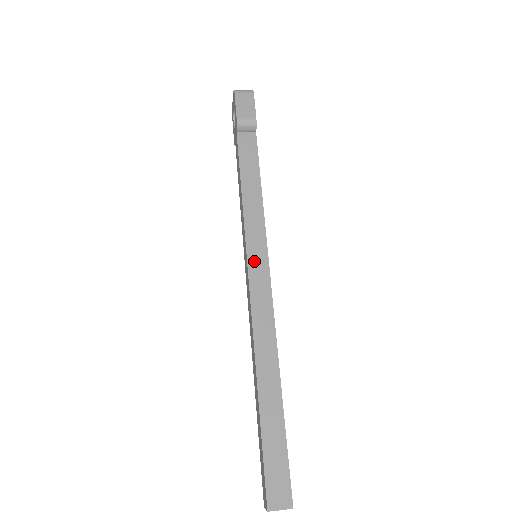
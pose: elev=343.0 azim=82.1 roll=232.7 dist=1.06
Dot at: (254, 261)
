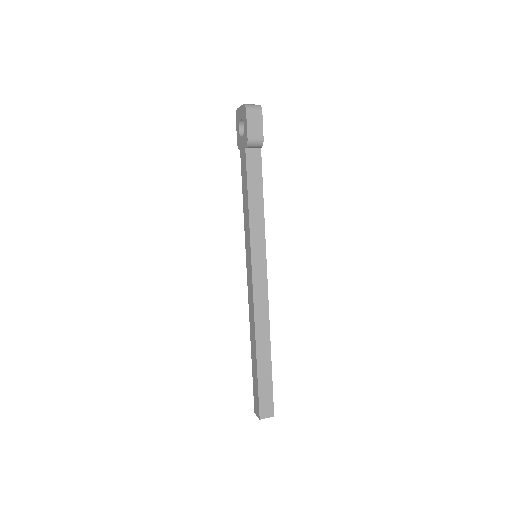
Dot at: (256, 264)
